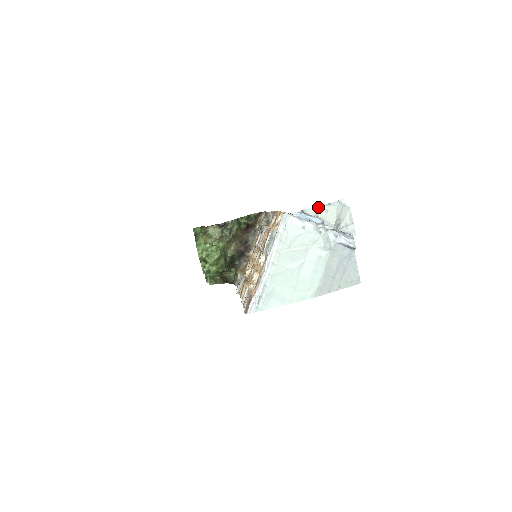
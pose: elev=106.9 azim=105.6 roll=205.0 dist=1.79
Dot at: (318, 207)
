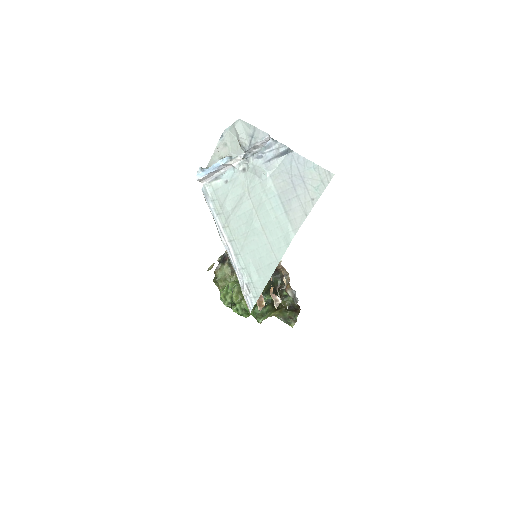
Dot at: (216, 150)
